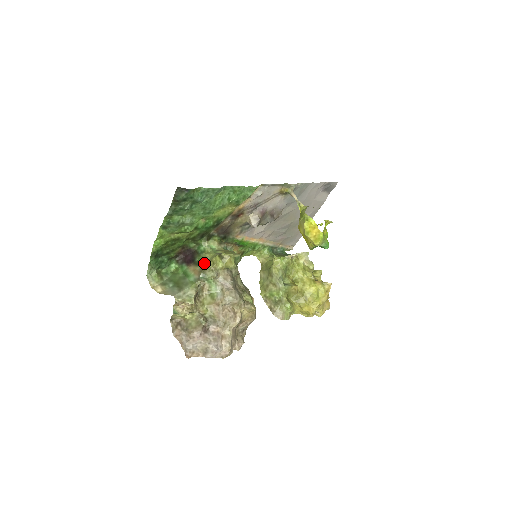
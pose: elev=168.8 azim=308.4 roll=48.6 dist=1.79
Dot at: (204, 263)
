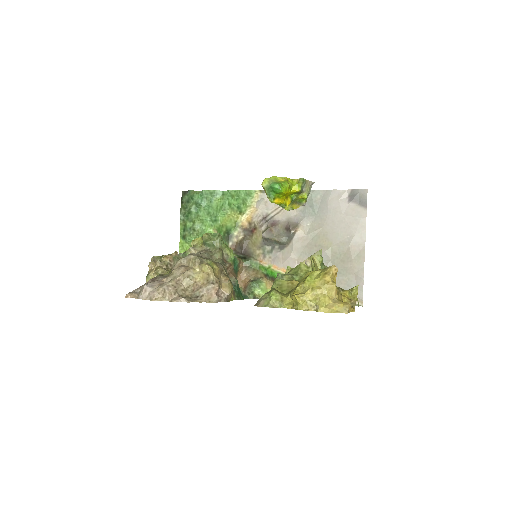
Dot at: occluded
